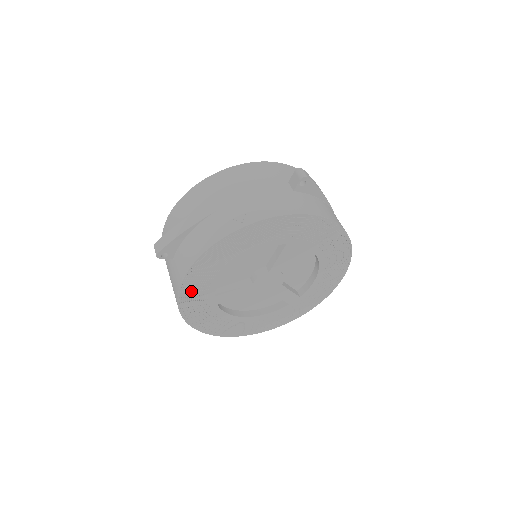
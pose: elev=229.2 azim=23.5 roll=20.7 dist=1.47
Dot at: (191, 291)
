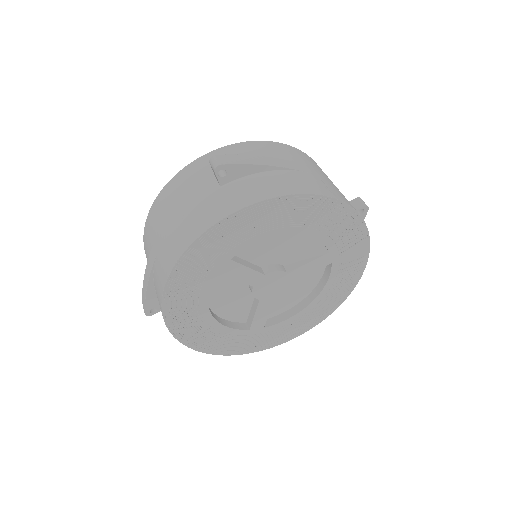
Dot at: (228, 231)
